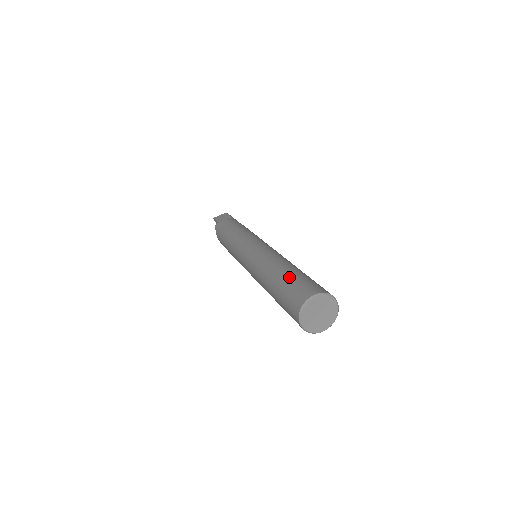
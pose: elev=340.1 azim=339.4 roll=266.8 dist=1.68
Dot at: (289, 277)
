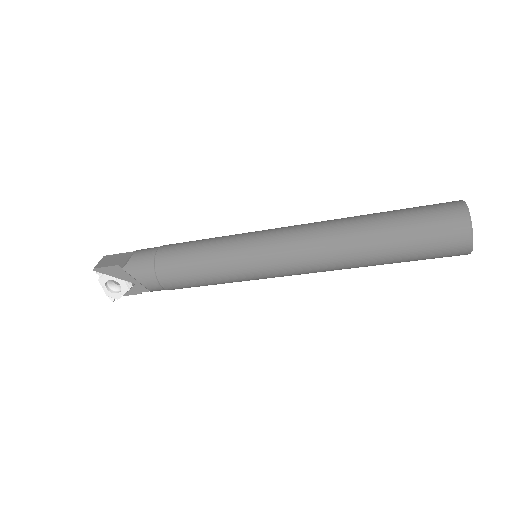
Dot at: (398, 214)
